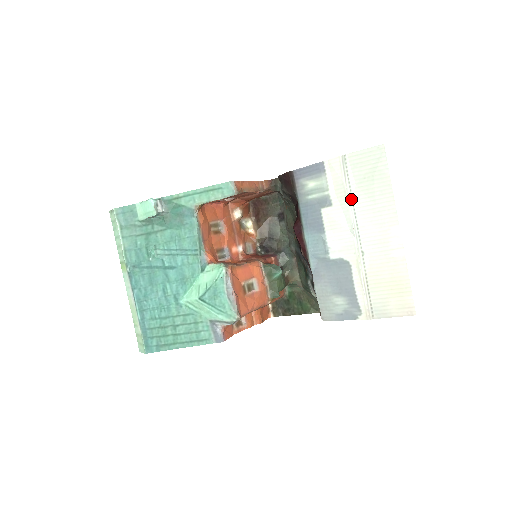
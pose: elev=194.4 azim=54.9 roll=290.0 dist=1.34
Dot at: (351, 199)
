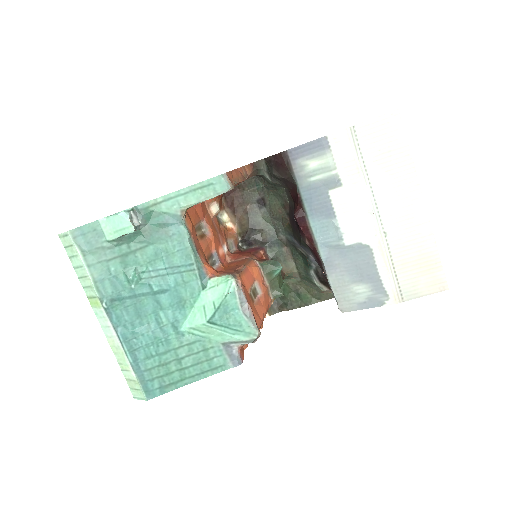
Dot at: (366, 176)
